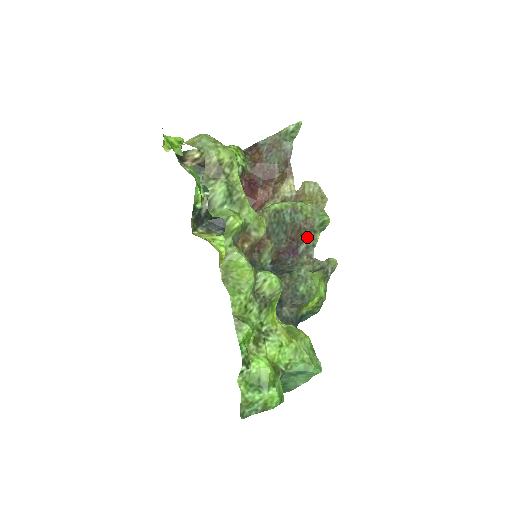
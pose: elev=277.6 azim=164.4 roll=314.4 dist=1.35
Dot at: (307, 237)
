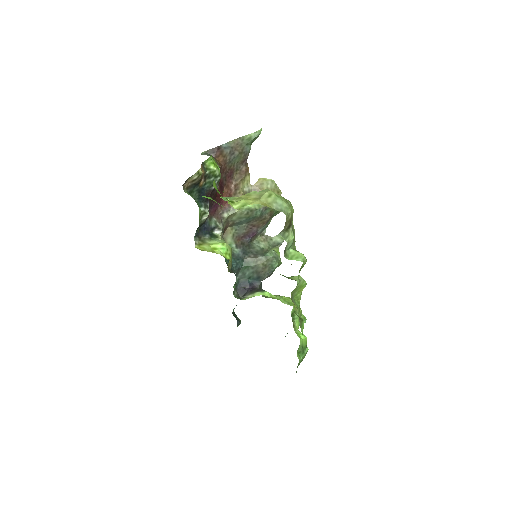
Dot at: (266, 223)
